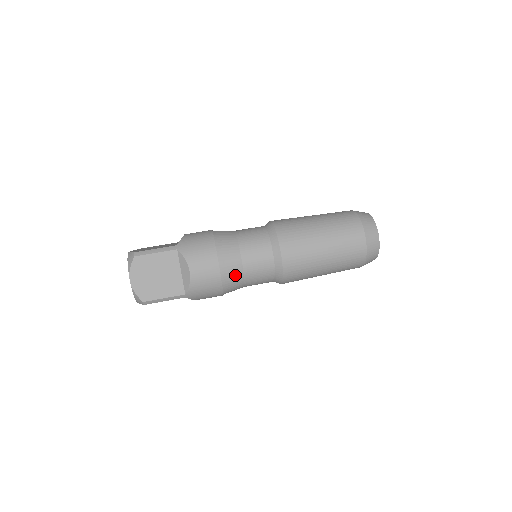
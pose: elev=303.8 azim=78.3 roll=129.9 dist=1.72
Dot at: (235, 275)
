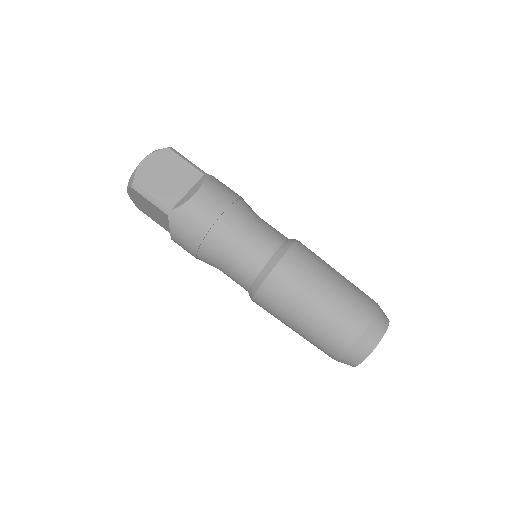
Dot at: (226, 237)
